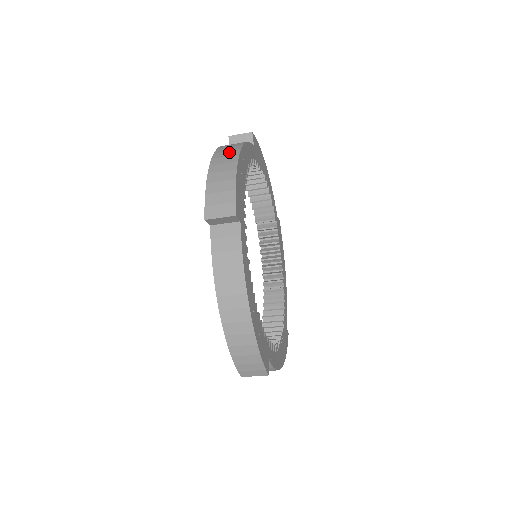
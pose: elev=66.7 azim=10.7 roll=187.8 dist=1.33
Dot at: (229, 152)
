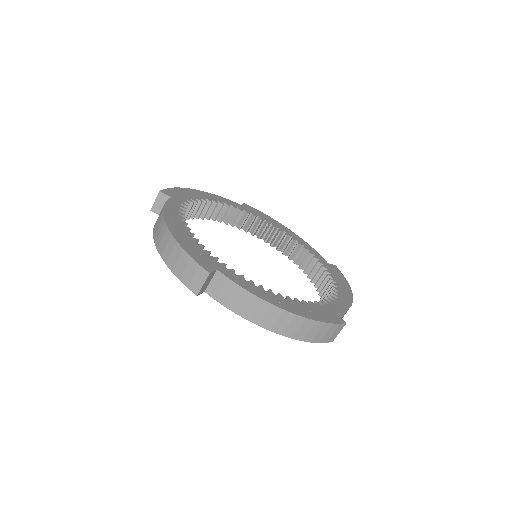
Dot at: (161, 232)
